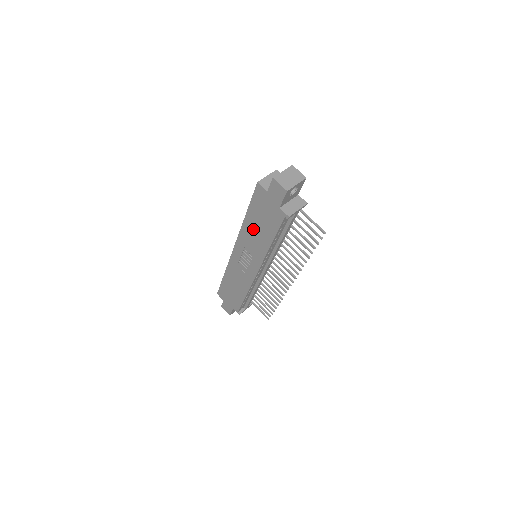
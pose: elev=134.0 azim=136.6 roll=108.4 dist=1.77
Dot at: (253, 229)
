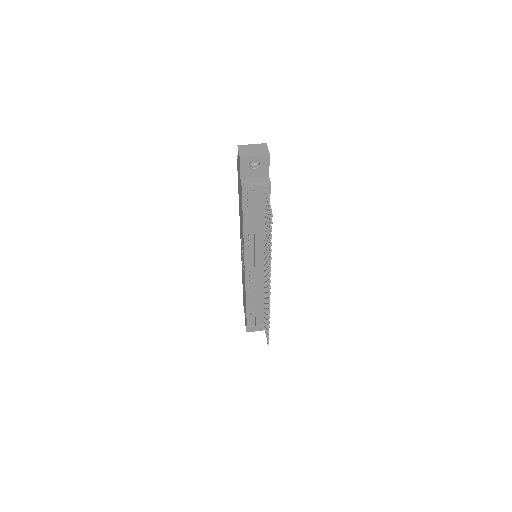
Dot at: (240, 213)
